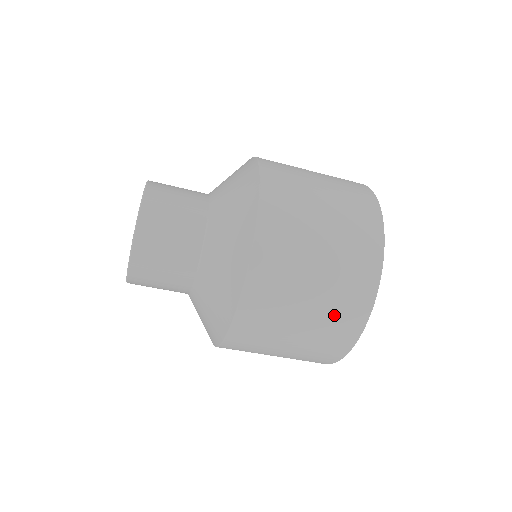
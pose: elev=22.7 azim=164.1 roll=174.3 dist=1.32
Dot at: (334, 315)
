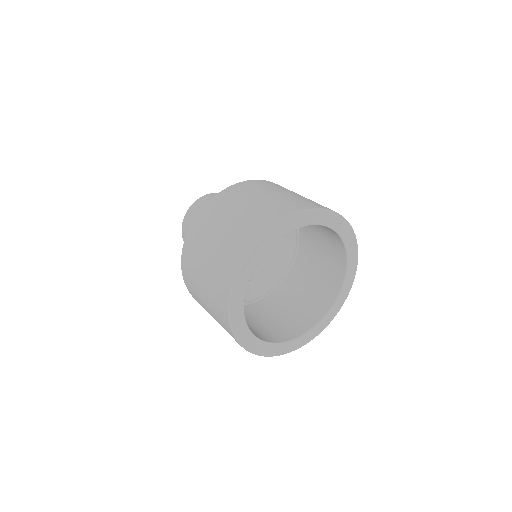
Dot at: (249, 222)
